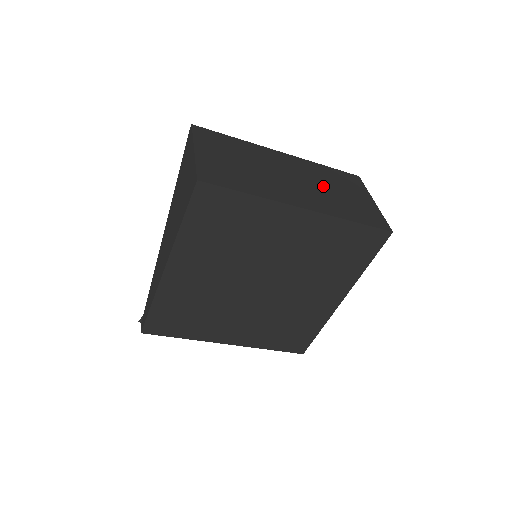
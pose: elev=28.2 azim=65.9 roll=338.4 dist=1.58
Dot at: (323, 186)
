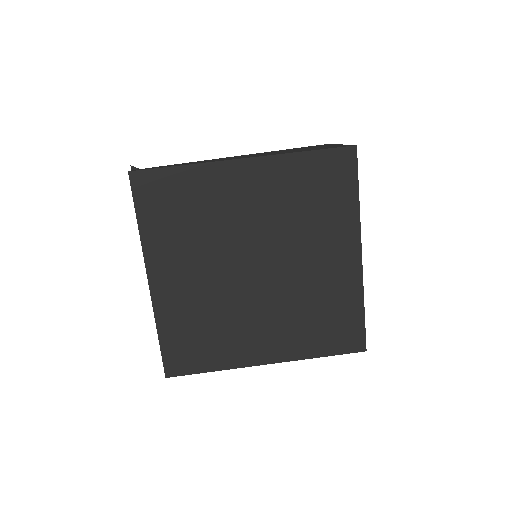
Dot at: occluded
